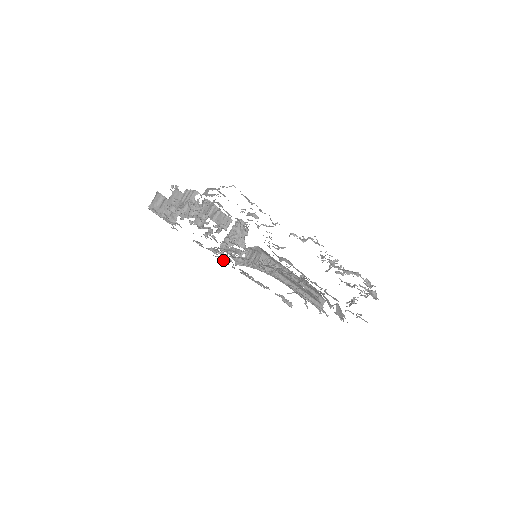
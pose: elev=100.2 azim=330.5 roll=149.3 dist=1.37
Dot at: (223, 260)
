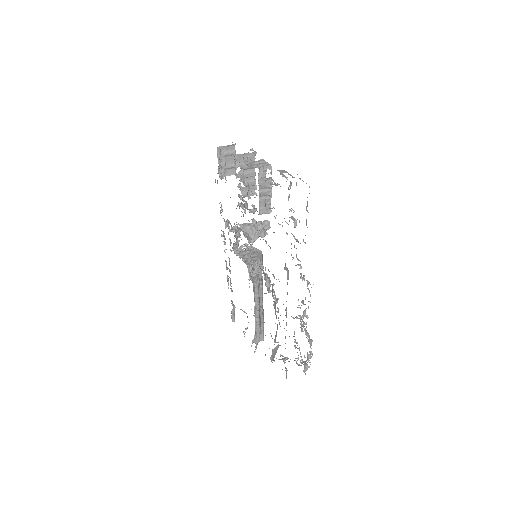
Dot at: (224, 238)
